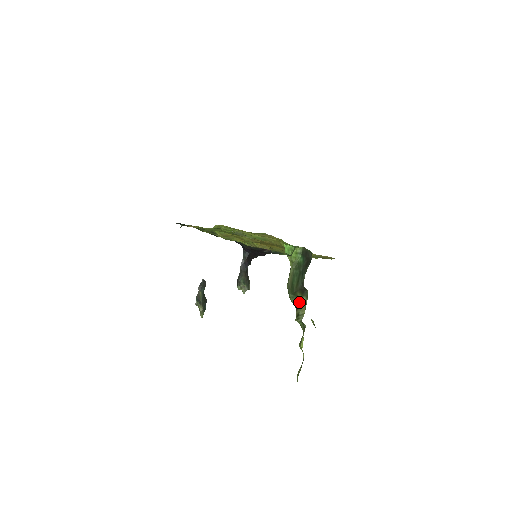
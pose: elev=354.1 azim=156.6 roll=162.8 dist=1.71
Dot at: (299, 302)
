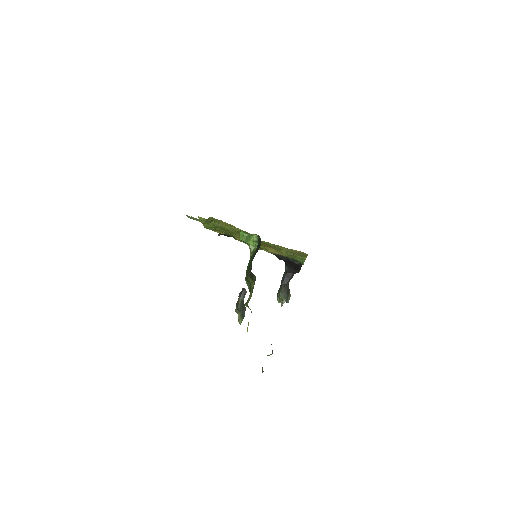
Dot at: (251, 288)
